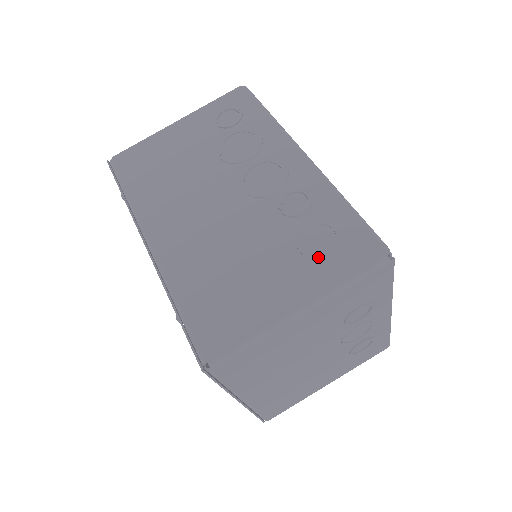
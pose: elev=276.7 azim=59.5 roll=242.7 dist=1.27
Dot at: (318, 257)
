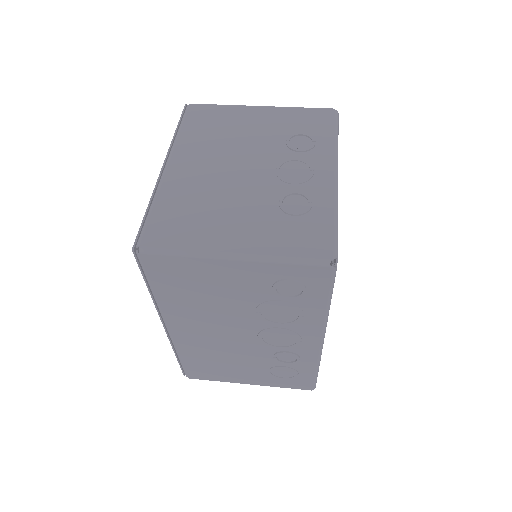
Dot at: occluded
